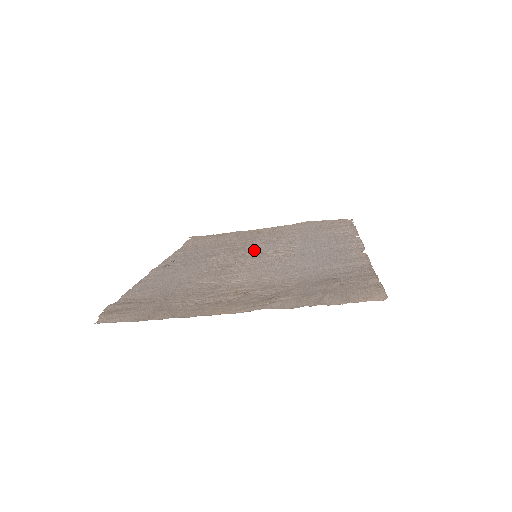
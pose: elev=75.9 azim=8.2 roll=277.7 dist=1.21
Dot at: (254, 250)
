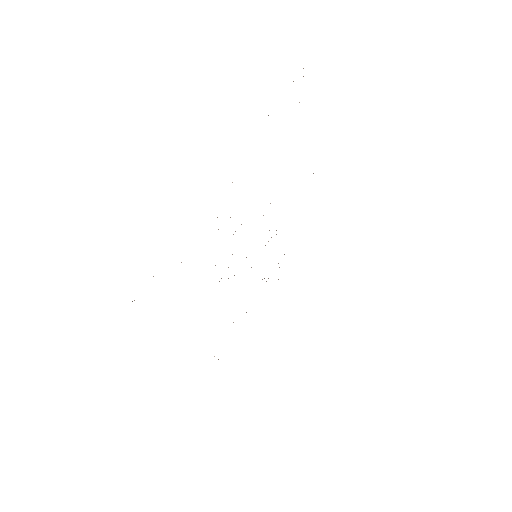
Dot at: occluded
